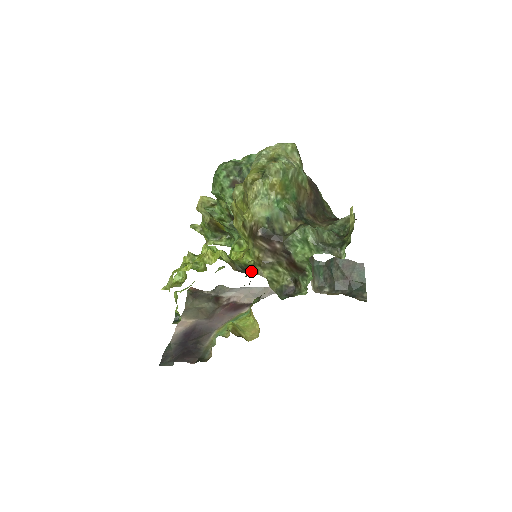
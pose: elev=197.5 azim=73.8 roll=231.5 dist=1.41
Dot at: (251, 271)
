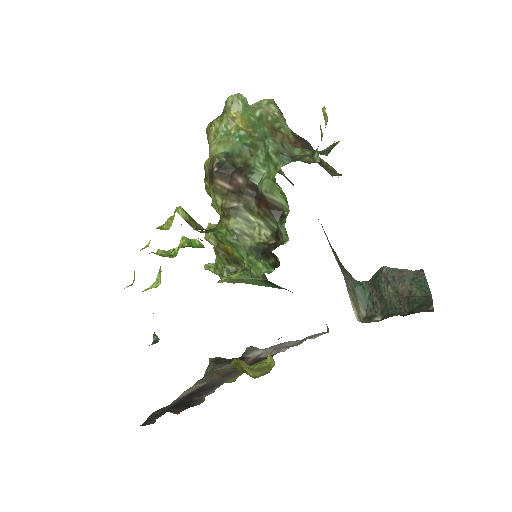
Dot at: (215, 227)
